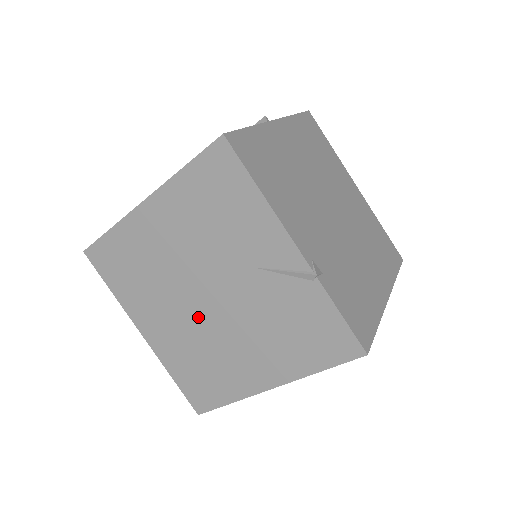
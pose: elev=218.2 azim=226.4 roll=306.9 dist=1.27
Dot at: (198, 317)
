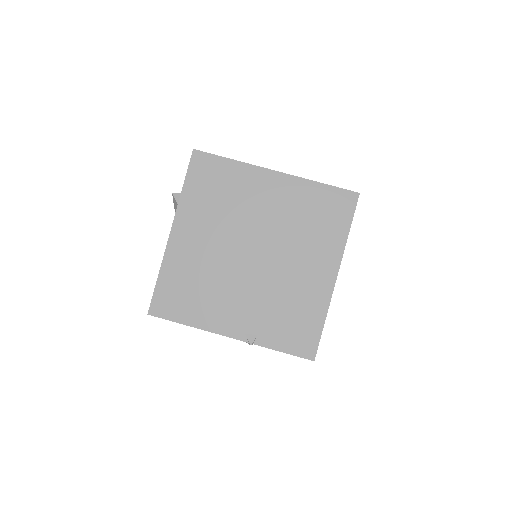
Dot at: occluded
